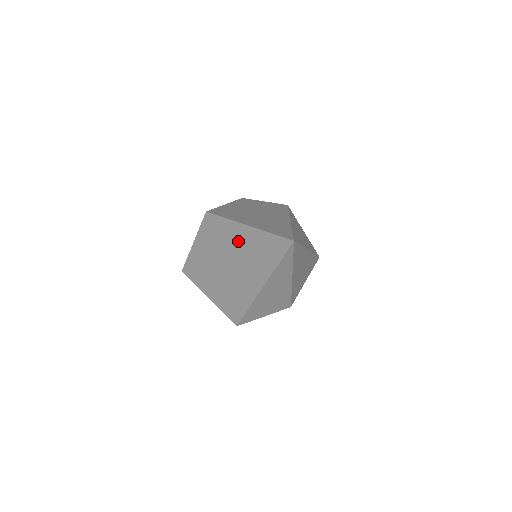
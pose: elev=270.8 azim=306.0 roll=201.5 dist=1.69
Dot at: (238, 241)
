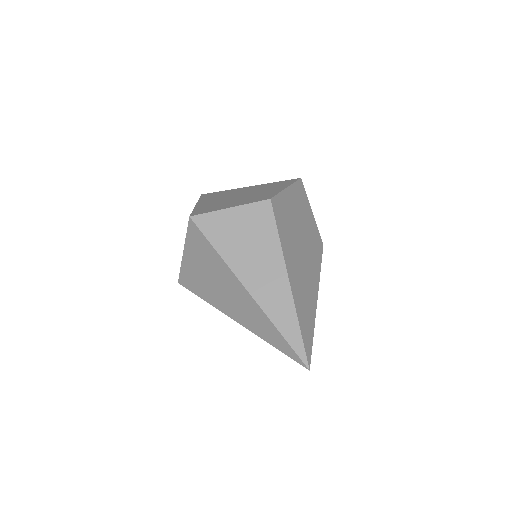
Dot at: (269, 288)
